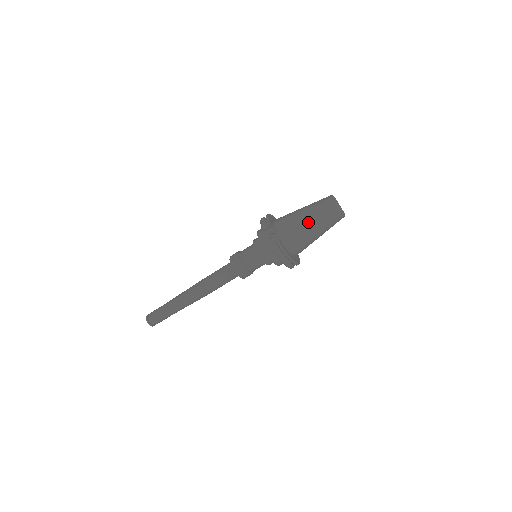
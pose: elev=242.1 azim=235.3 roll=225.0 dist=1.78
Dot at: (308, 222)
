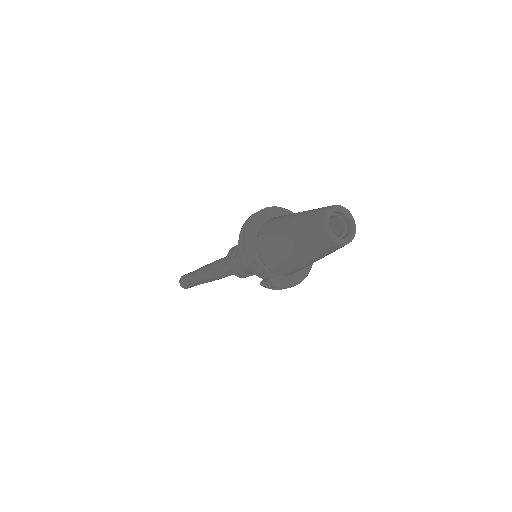
Dot at: (299, 258)
